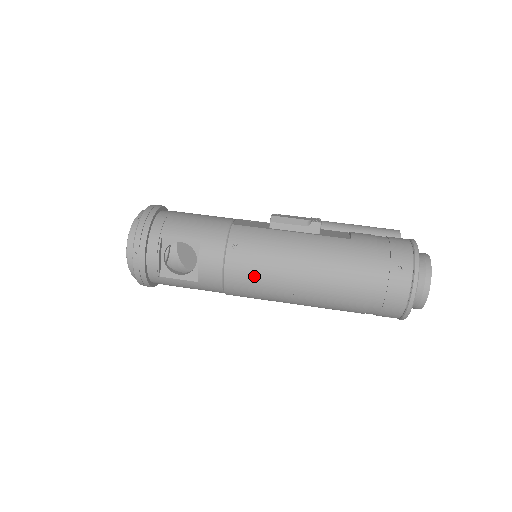
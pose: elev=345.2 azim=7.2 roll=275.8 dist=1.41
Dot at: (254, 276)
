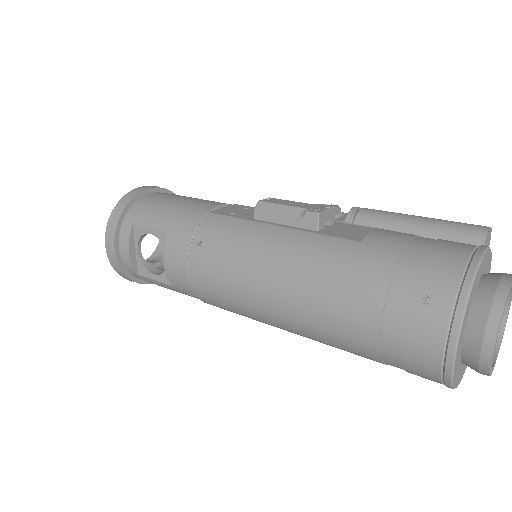
Dot at: (221, 286)
